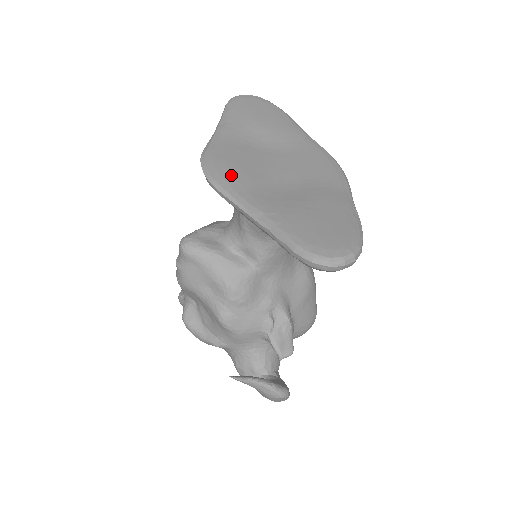
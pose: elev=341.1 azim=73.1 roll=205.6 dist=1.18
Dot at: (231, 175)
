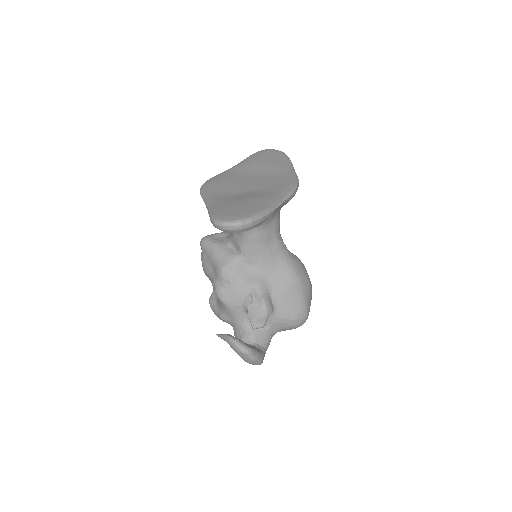
Dot at: (213, 187)
